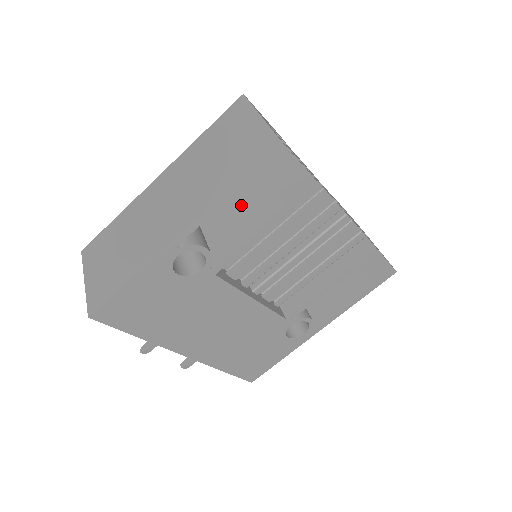
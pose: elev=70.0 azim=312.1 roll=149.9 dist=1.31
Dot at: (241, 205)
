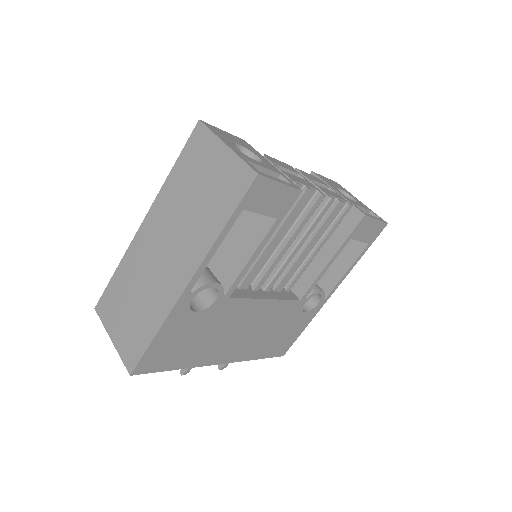
Dot at: occluded
